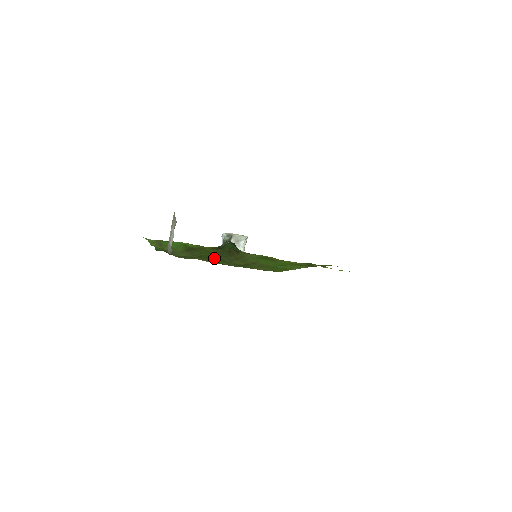
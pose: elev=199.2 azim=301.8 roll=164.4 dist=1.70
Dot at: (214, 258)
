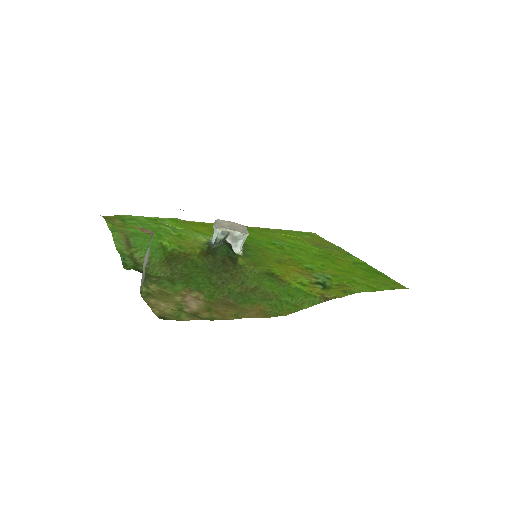
Dot at: (203, 281)
